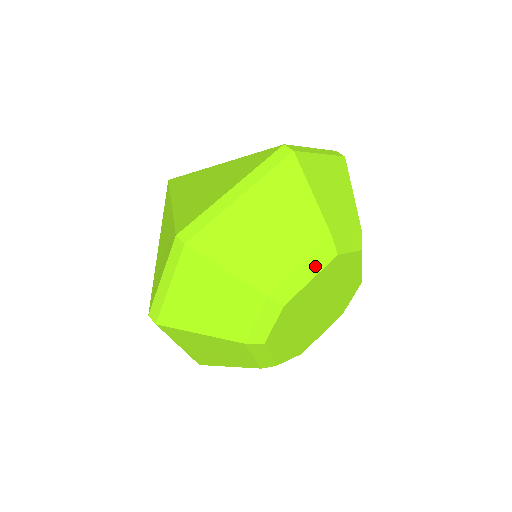
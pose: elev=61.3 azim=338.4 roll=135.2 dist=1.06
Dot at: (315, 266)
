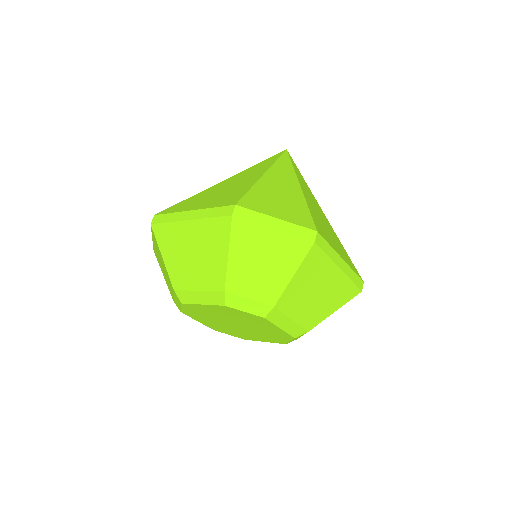
Dot at: (207, 299)
